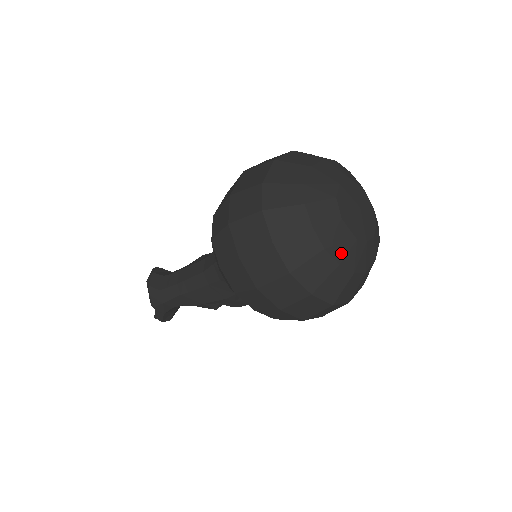
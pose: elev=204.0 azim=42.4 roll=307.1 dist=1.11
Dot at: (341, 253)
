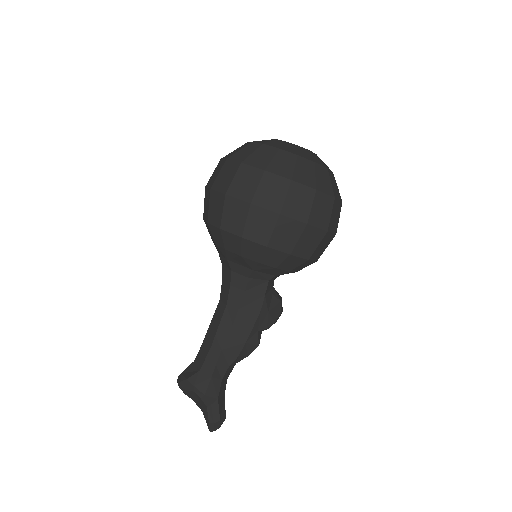
Dot at: (309, 157)
